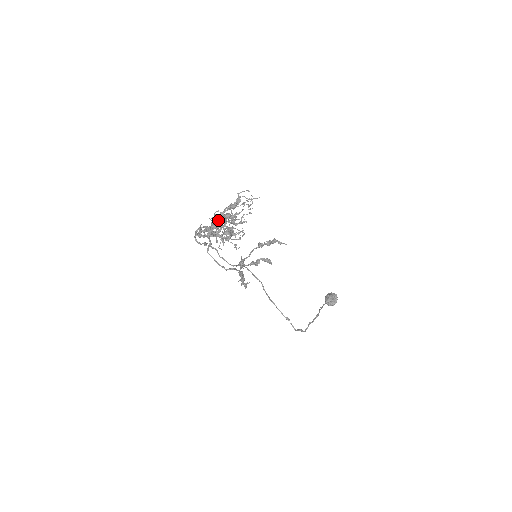
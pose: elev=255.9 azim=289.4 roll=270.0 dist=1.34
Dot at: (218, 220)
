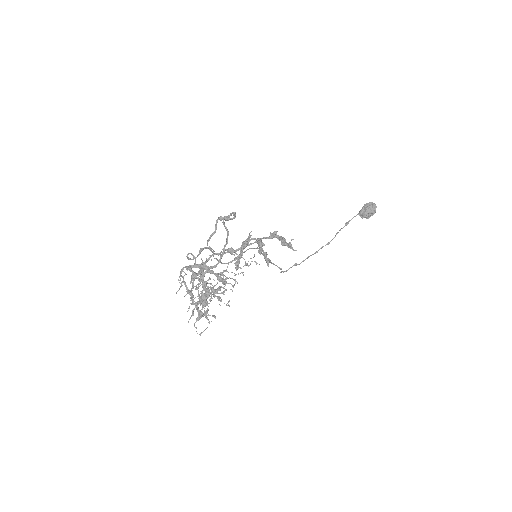
Dot at: (225, 228)
